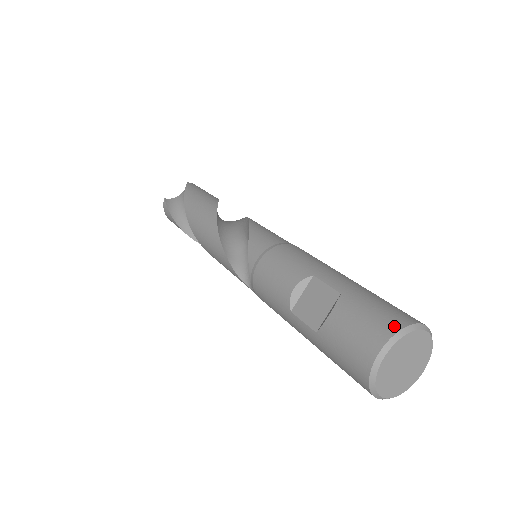
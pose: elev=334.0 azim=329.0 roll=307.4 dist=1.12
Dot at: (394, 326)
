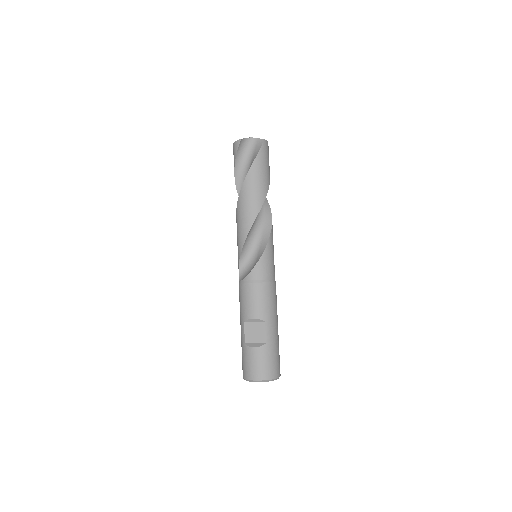
Dot at: (269, 377)
